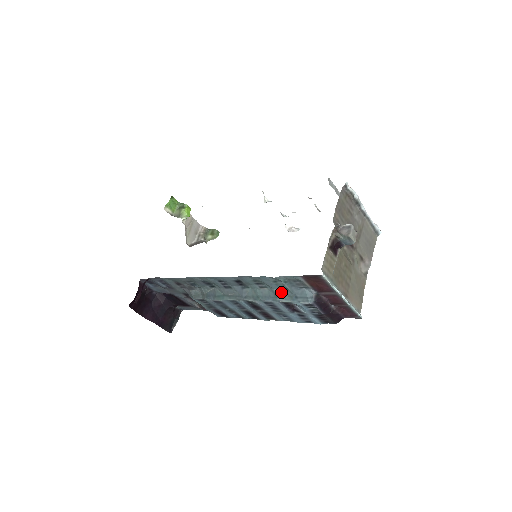
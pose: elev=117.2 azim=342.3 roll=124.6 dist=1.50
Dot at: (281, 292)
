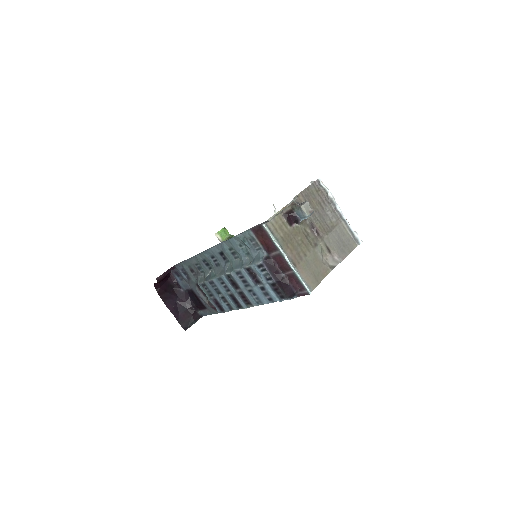
Dot at: (246, 259)
